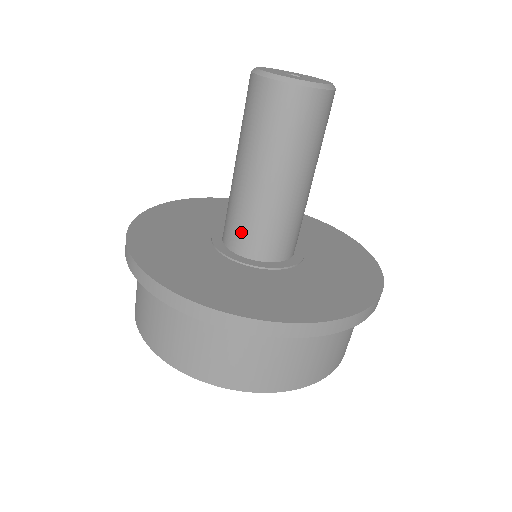
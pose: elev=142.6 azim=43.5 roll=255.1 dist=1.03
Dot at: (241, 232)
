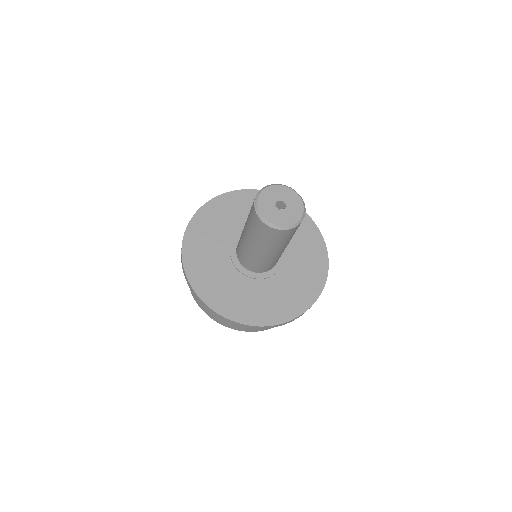
Dot at: (240, 252)
